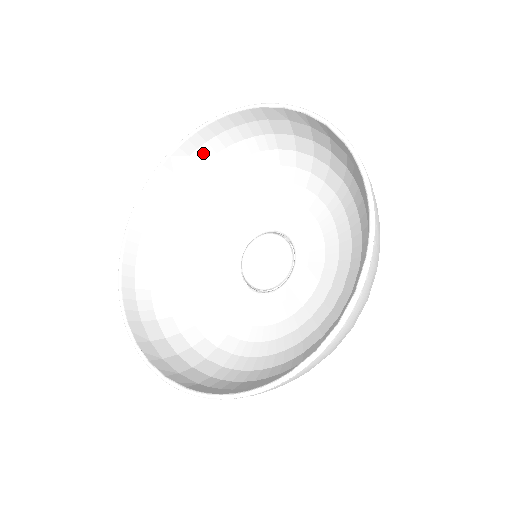
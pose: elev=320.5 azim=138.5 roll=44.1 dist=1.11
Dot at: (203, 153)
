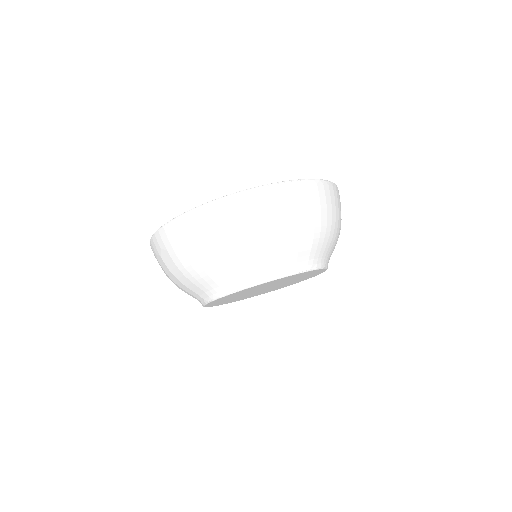
Dot at: occluded
